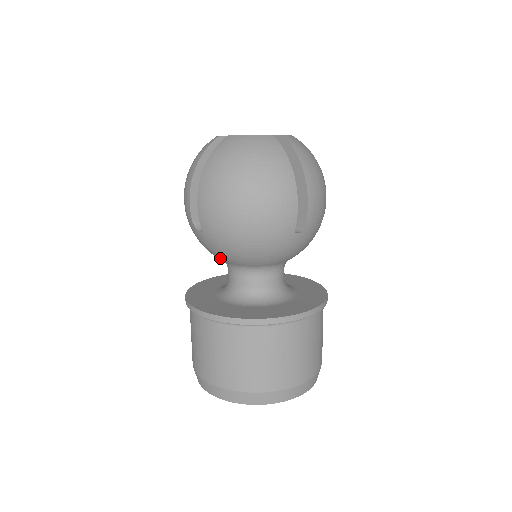
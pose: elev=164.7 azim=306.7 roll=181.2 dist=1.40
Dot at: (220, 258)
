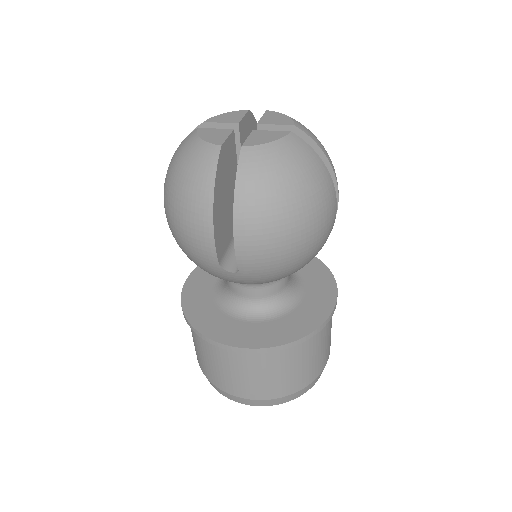
Dot at: occluded
